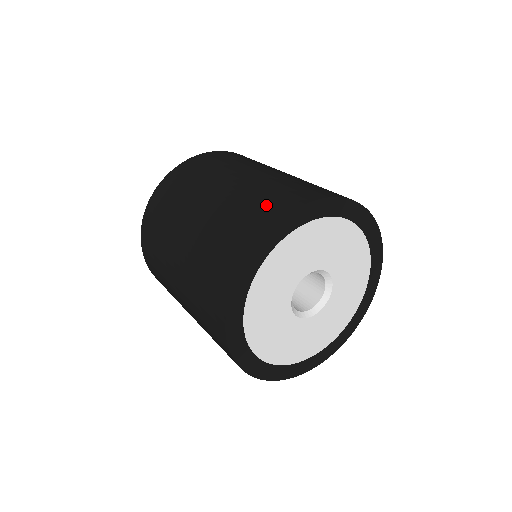
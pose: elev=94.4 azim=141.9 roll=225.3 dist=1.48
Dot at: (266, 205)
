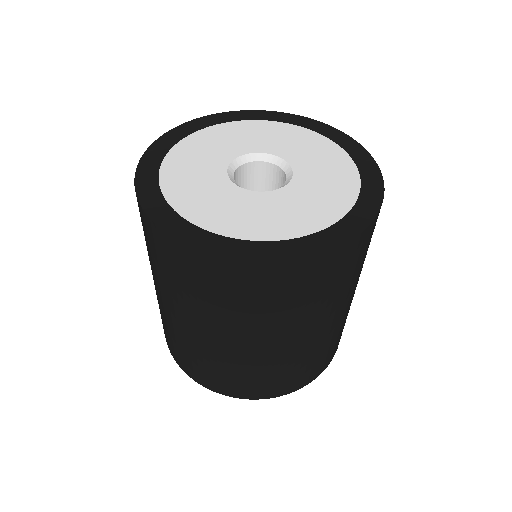
Dot at: occluded
